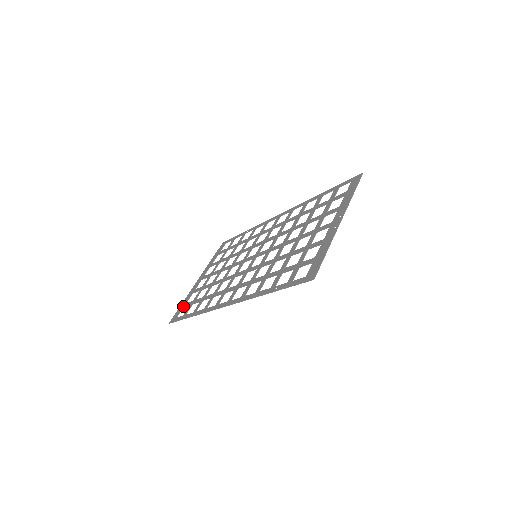
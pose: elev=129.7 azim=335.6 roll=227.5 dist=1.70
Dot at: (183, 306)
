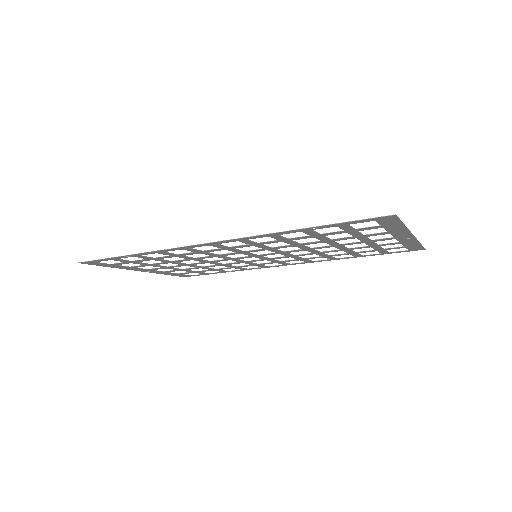
Dot at: occluded
